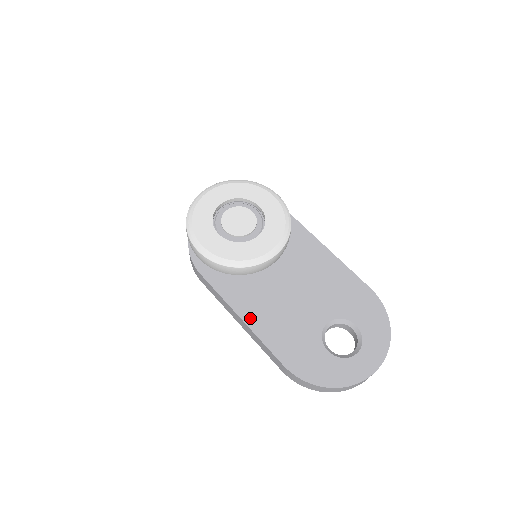
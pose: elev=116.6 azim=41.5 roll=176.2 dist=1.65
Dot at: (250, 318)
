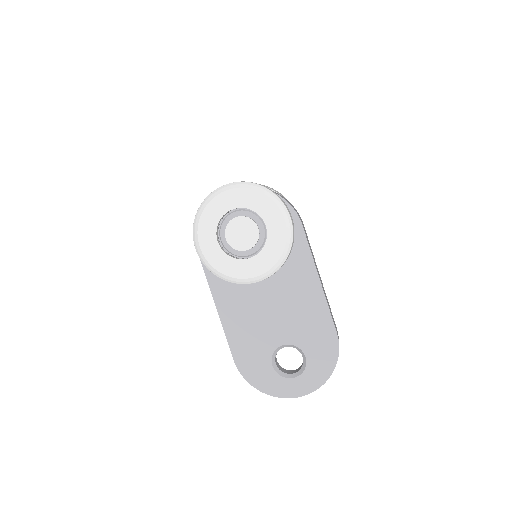
Dot at: (224, 314)
